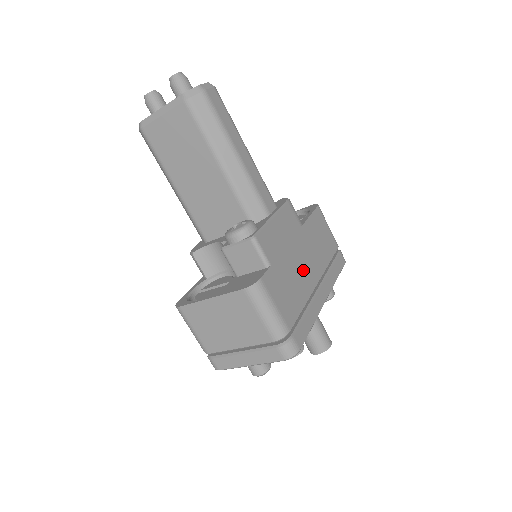
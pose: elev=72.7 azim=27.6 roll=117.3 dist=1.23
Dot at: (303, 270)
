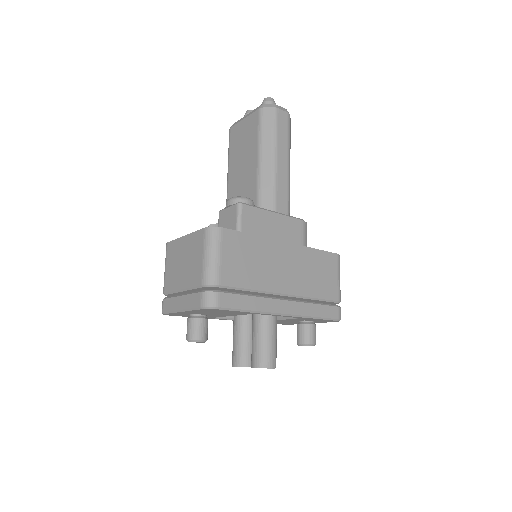
Dot at: (276, 269)
